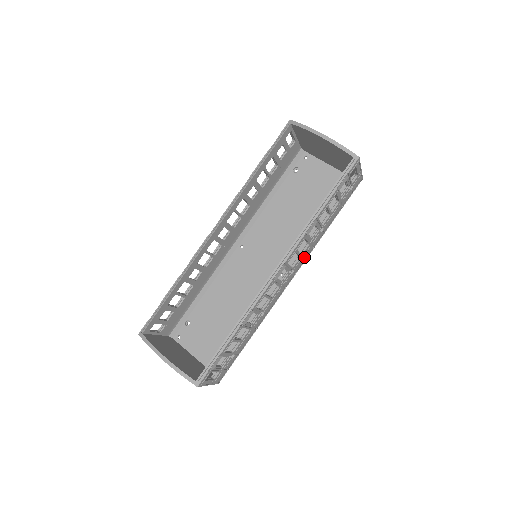
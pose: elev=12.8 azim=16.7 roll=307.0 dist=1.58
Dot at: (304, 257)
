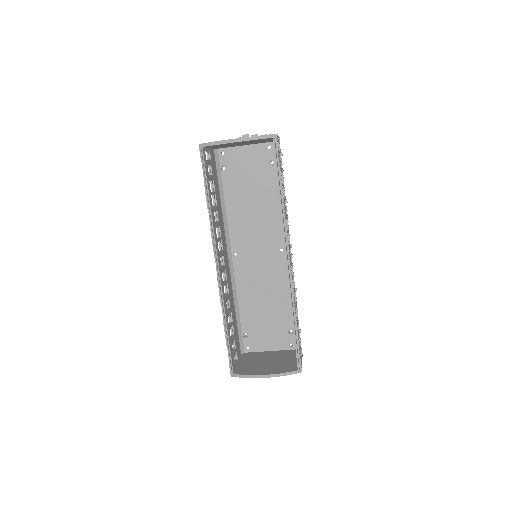
Dot at: occluded
